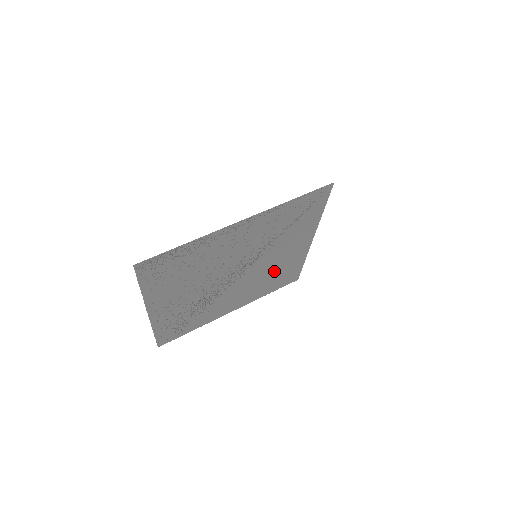
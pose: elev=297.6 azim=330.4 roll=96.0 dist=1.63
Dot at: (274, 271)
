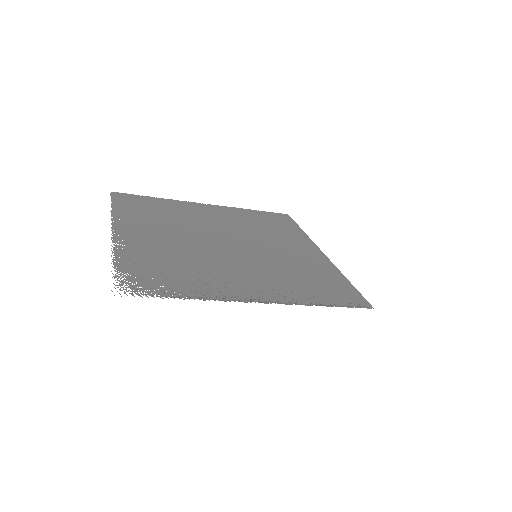
Dot at: (268, 231)
